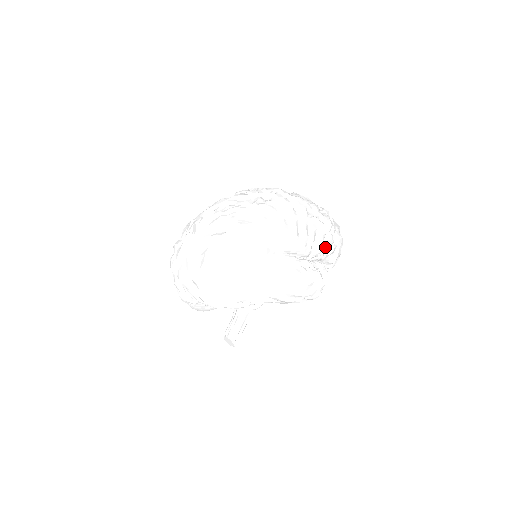
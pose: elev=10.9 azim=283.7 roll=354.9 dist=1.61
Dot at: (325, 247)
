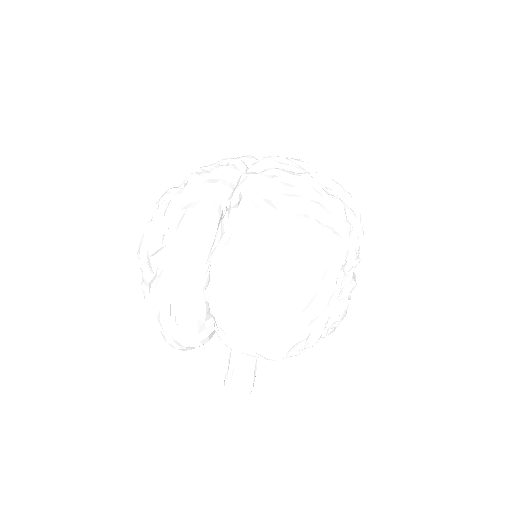
Dot at: occluded
